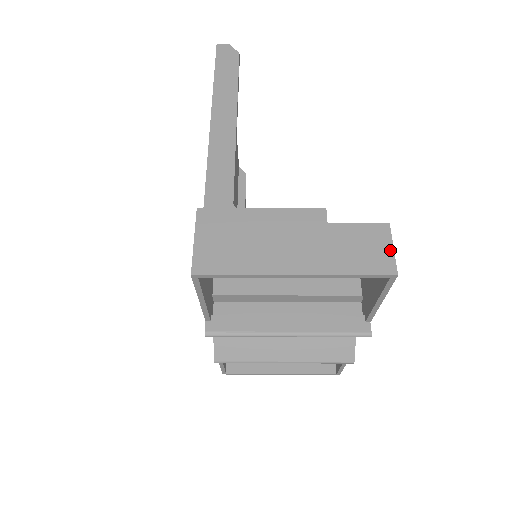
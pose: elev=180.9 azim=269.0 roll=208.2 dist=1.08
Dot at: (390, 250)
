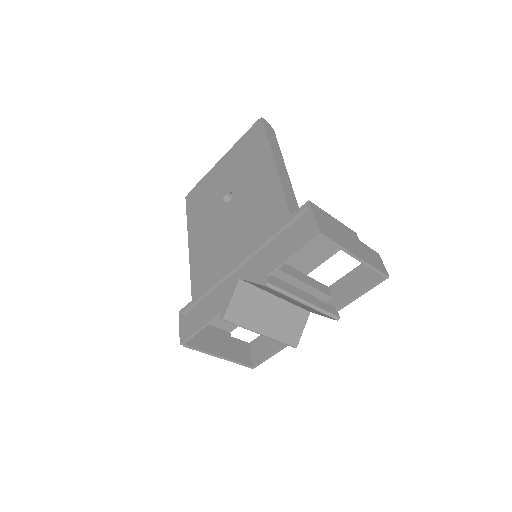
Dot at: occluded
